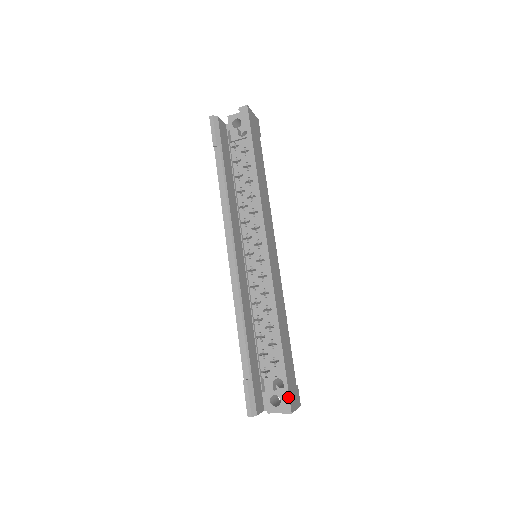
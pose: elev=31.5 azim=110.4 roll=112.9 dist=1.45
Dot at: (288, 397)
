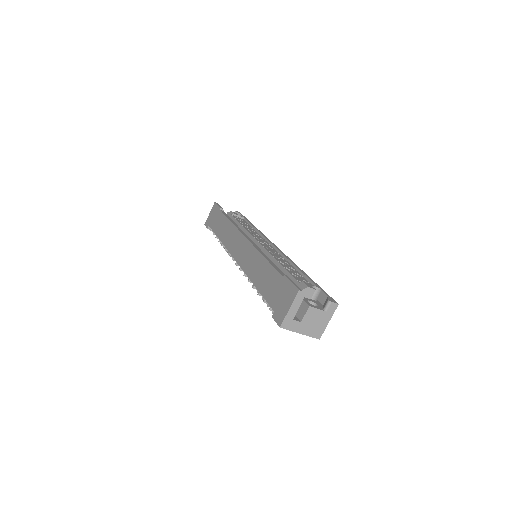
Dot at: occluded
